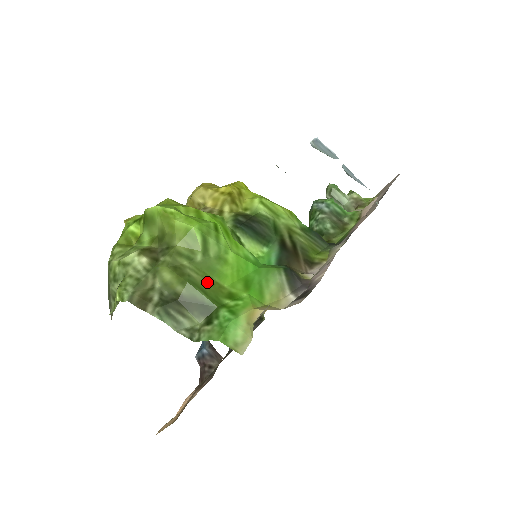
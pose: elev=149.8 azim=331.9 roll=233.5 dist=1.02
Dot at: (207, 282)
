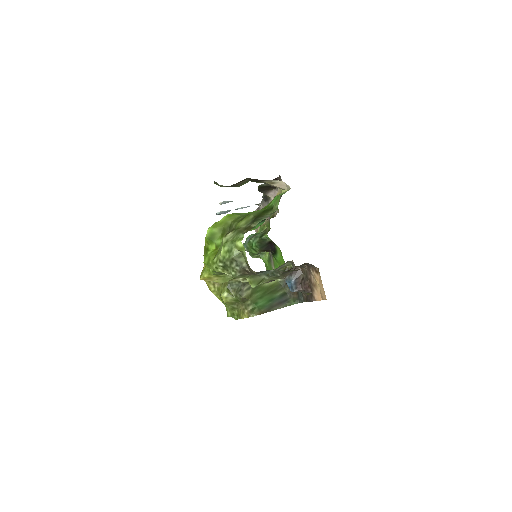
Dot at: occluded
